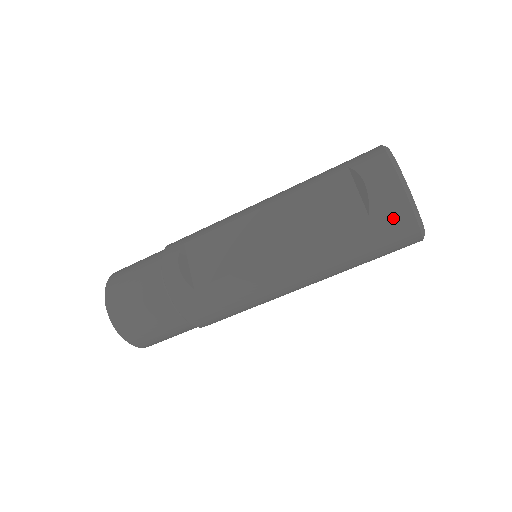
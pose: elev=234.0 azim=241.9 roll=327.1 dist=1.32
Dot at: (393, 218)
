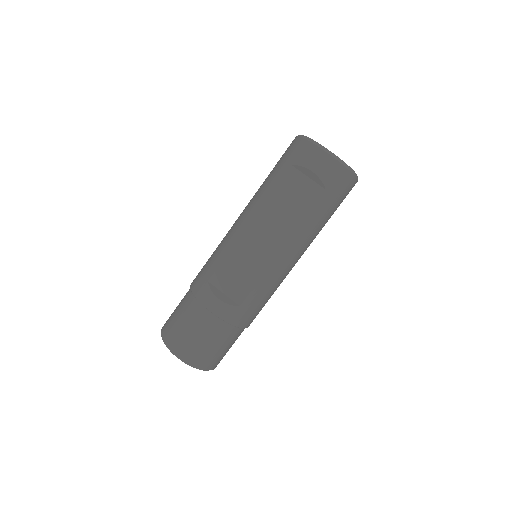
Dot at: (341, 182)
